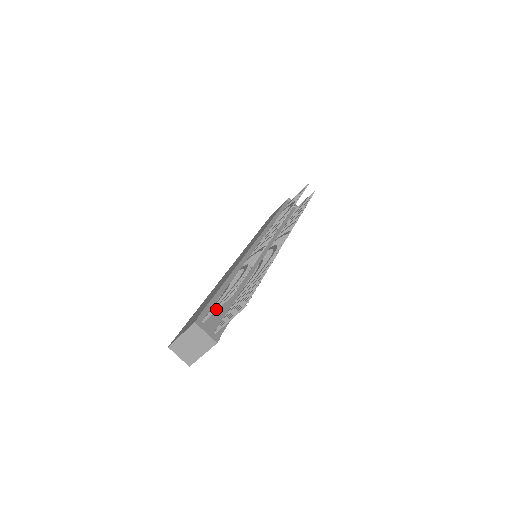
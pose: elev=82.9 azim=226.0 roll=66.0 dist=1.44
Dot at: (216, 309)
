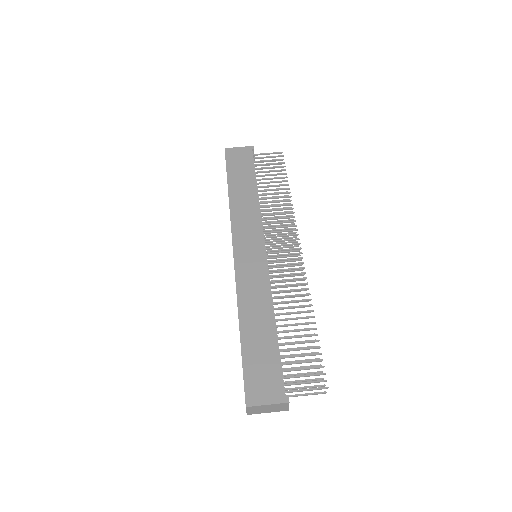
Dot at: occluded
